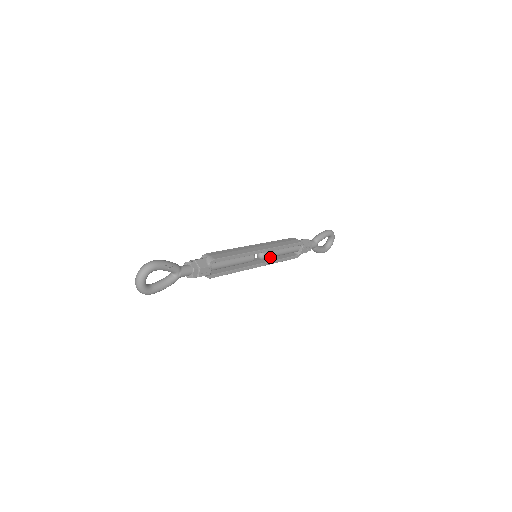
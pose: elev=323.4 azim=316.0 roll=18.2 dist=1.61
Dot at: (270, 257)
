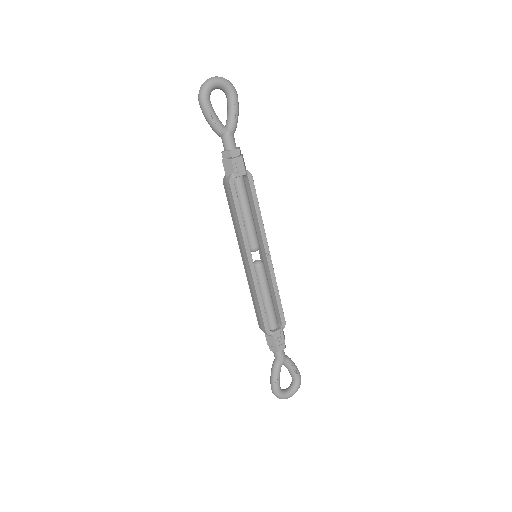
Dot at: (260, 280)
